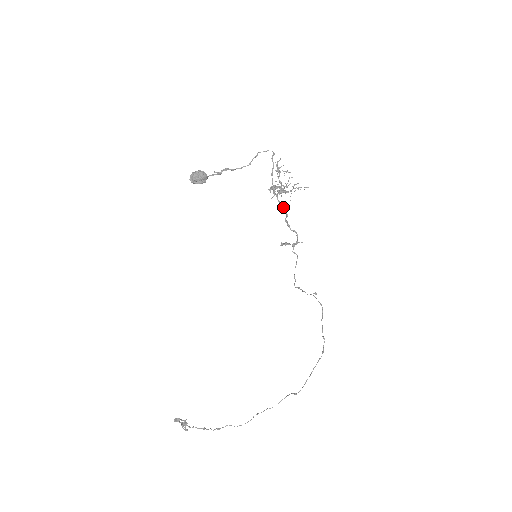
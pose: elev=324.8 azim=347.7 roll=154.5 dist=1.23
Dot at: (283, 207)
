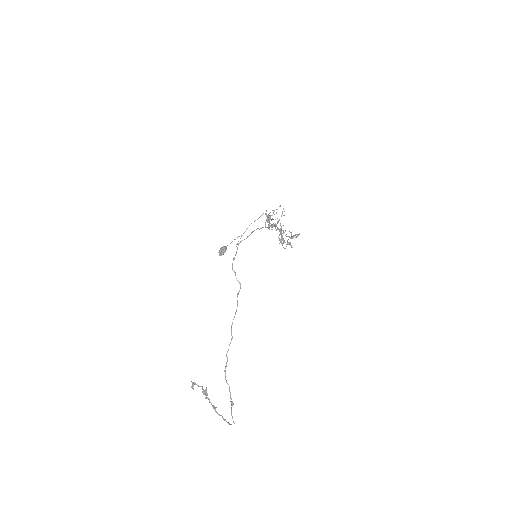
Dot at: occluded
